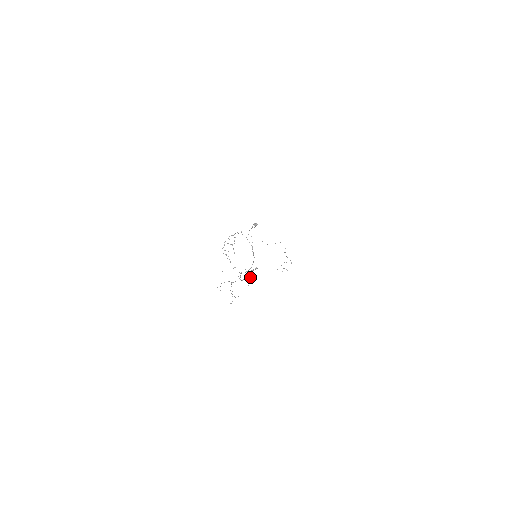
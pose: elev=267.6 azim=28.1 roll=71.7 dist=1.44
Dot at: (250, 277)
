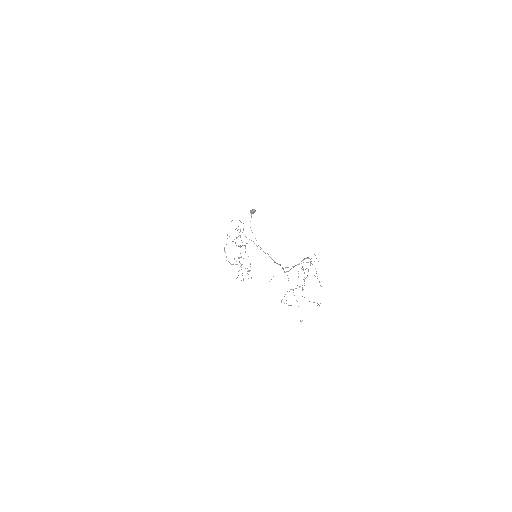
Dot at: occluded
